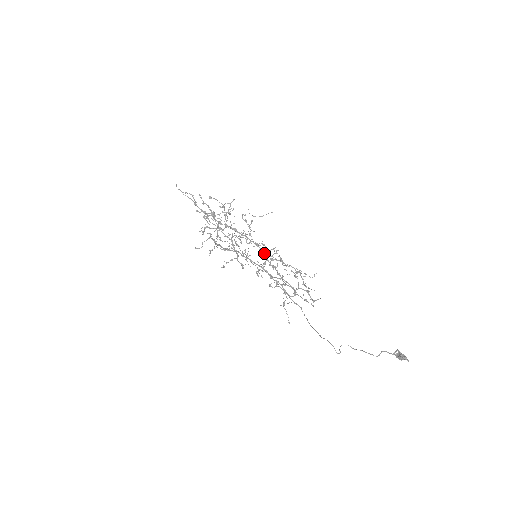
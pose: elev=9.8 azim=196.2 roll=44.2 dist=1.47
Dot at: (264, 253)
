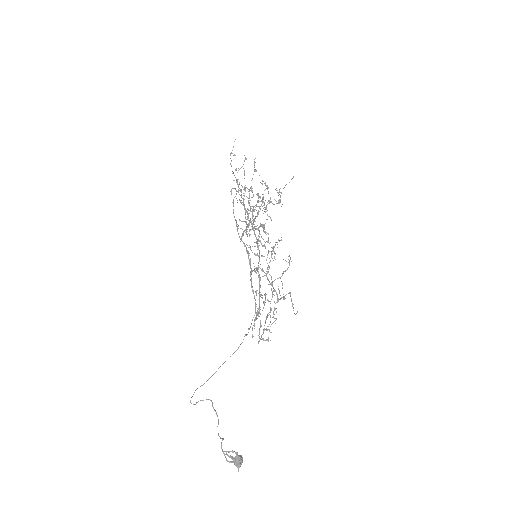
Dot at: (259, 259)
